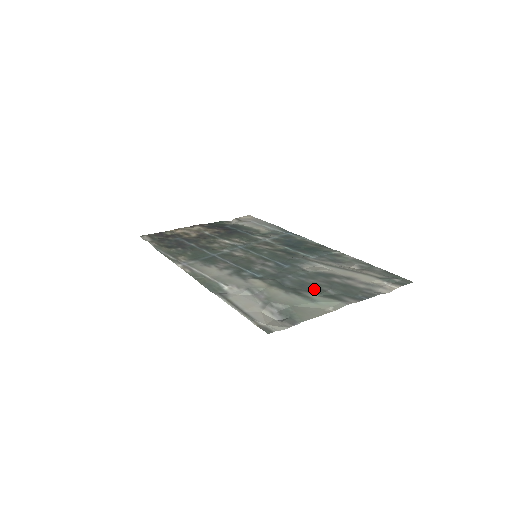
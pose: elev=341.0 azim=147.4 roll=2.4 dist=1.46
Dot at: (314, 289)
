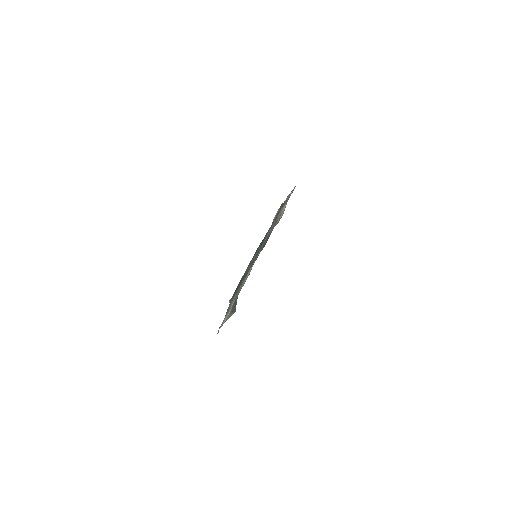
Dot at: occluded
